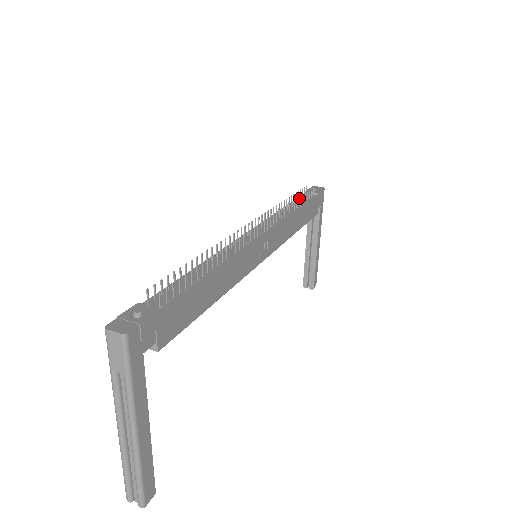
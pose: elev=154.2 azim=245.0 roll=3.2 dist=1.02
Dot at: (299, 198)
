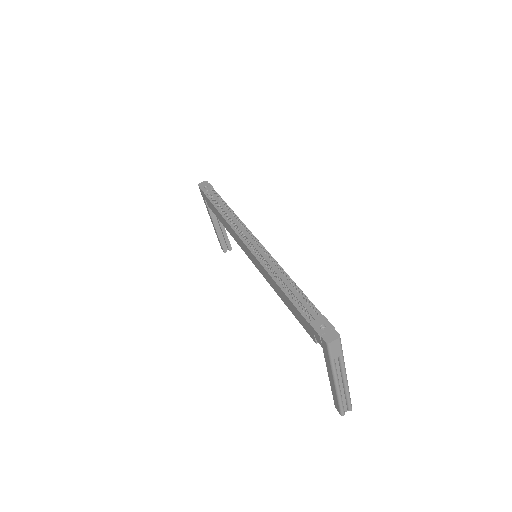
Dot at: occluded
